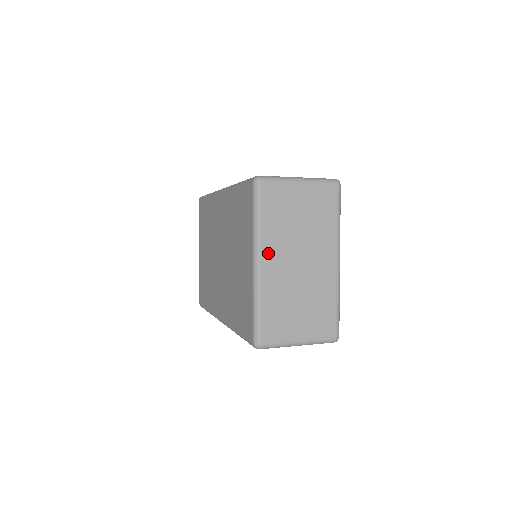
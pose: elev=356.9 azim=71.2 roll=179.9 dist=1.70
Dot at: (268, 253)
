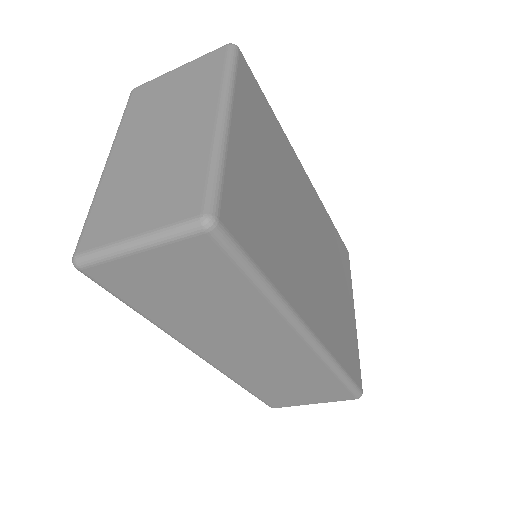
Dot at: (121, 145)
